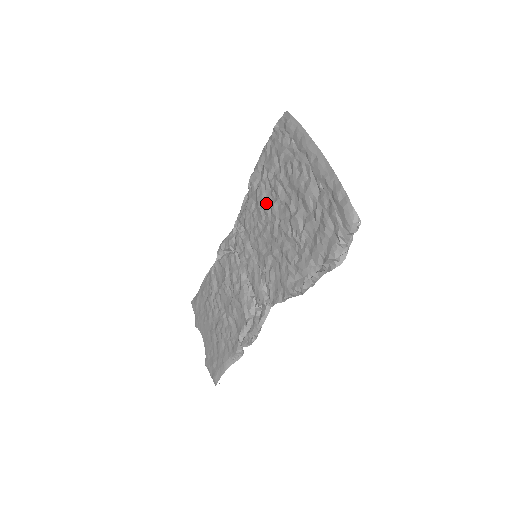
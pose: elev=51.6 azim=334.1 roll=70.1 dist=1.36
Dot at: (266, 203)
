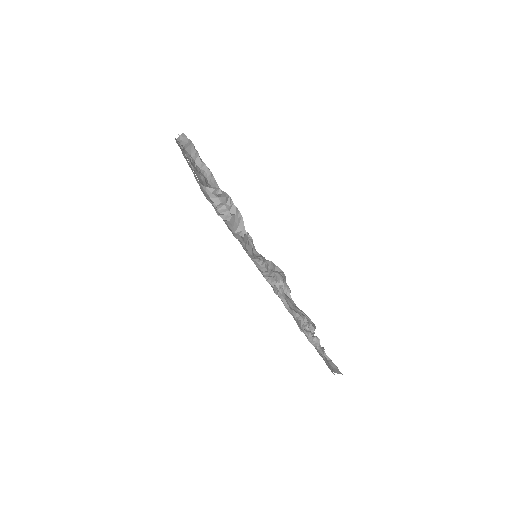
Dot at: occluded
